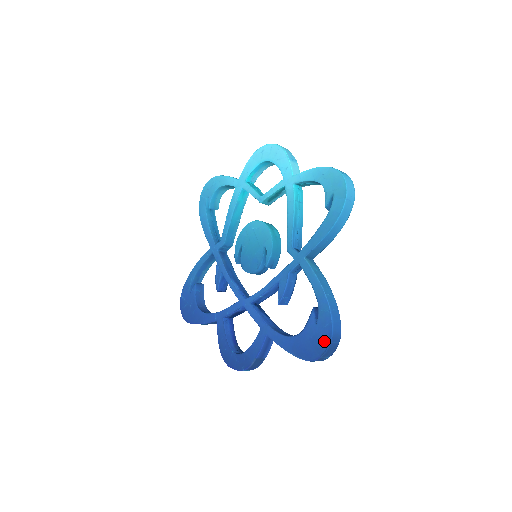
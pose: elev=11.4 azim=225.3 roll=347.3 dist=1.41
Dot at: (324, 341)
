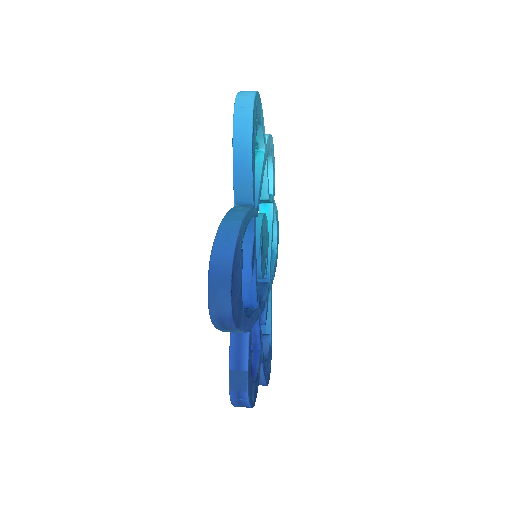
Dot at: (209, 276)
